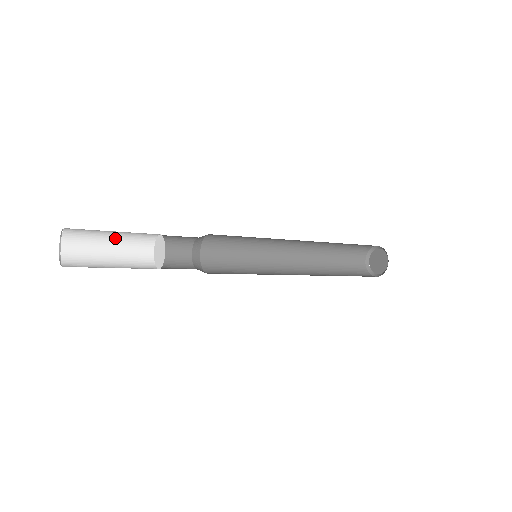
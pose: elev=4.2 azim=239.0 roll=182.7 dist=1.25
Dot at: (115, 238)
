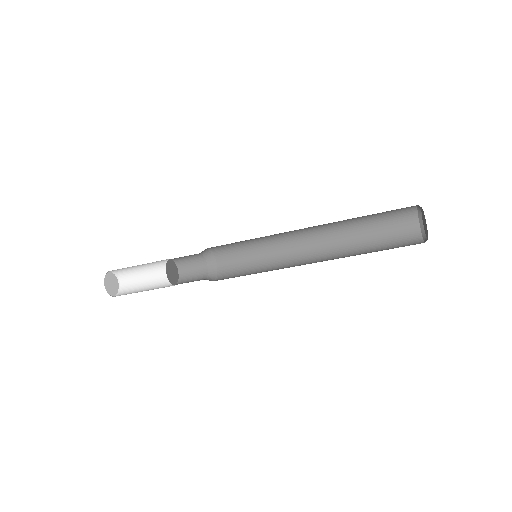
Dot at: (147, 267)
